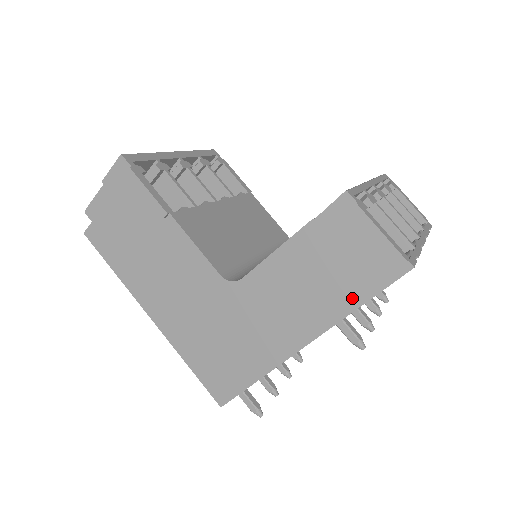
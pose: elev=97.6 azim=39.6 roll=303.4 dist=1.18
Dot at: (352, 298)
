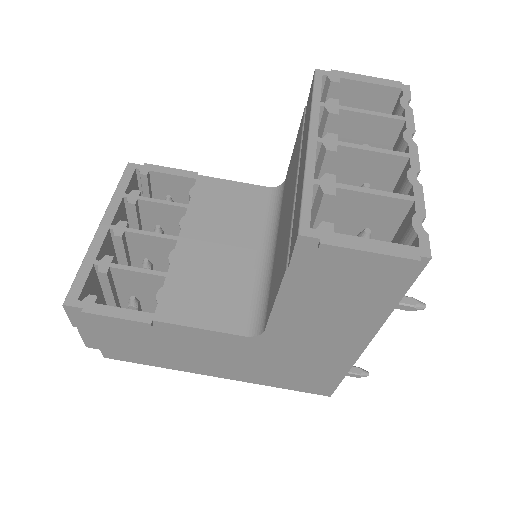
Dot at: (383, 303)
